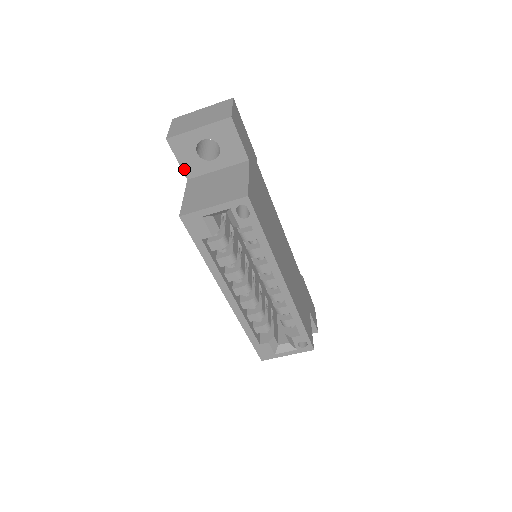
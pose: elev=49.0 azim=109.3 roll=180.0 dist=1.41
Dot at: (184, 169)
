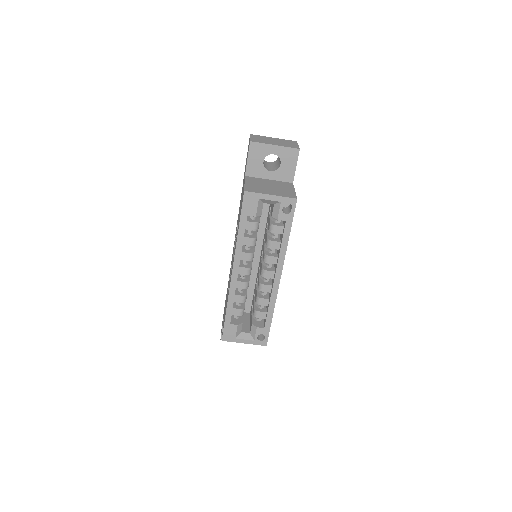
Dot at: (248, 167)
